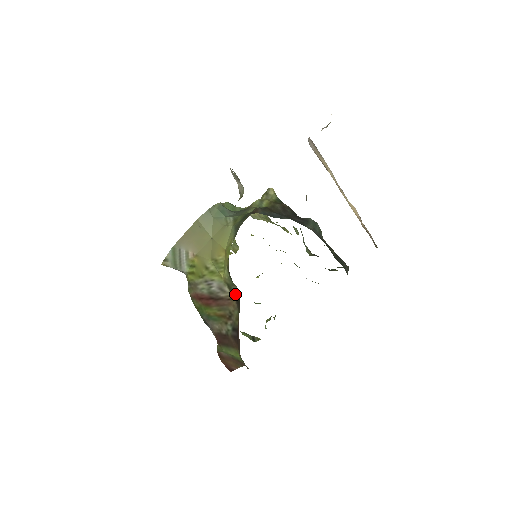
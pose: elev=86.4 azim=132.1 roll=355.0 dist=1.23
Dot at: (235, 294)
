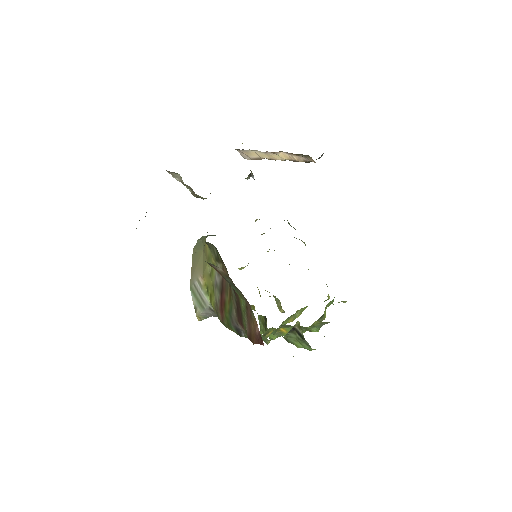
Dot at: (219, 257)
